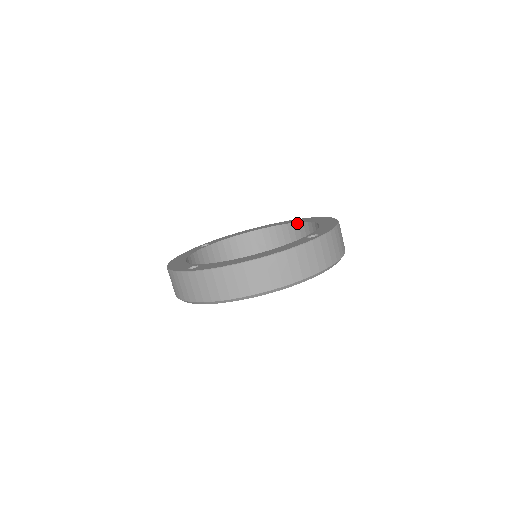
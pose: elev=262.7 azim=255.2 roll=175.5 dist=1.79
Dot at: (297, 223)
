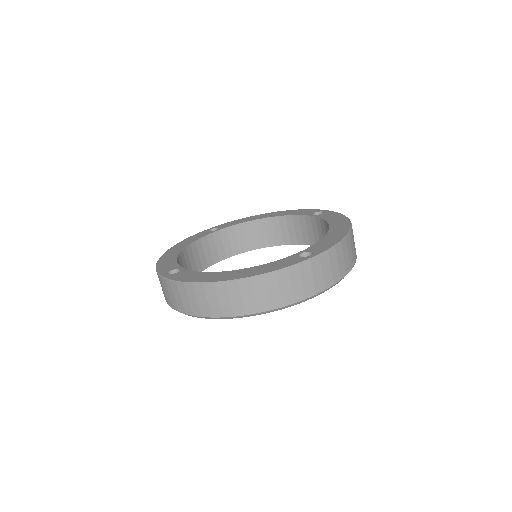
Dot at: (314, 217)
